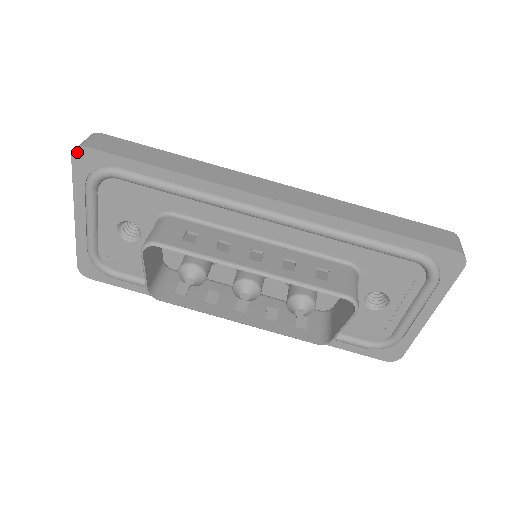
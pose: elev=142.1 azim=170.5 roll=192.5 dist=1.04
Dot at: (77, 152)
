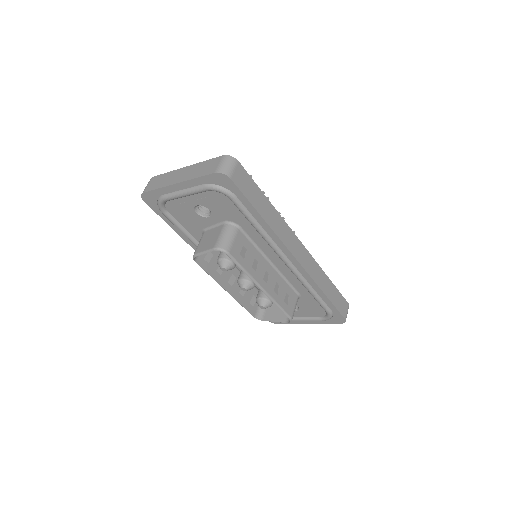
Dot at: (221, 175)
